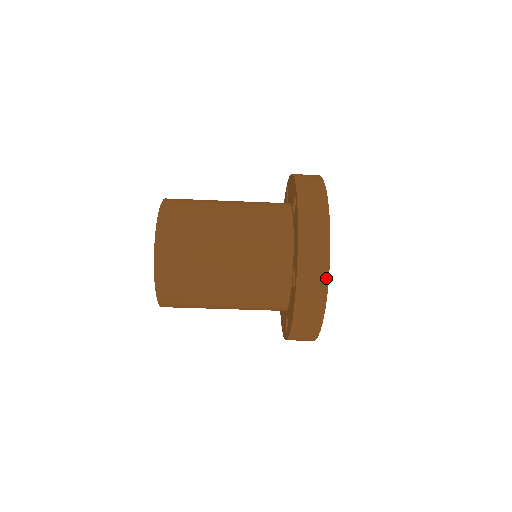
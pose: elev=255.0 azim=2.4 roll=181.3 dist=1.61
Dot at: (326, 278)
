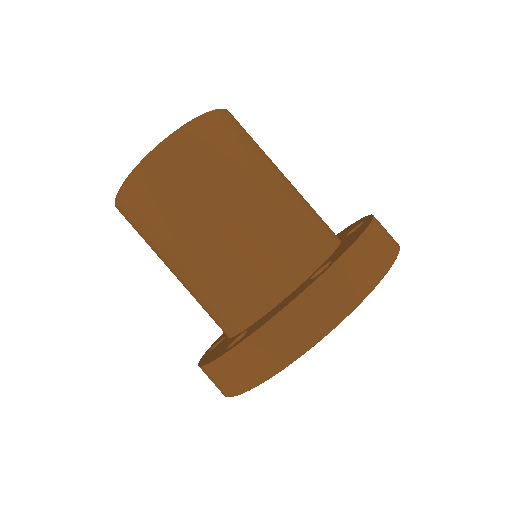
Dot at: (365, 292)
